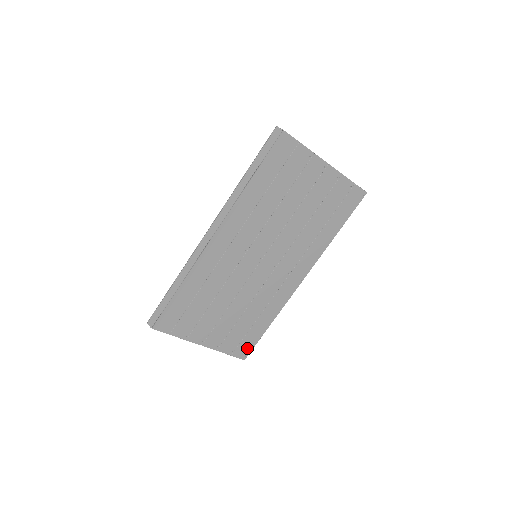
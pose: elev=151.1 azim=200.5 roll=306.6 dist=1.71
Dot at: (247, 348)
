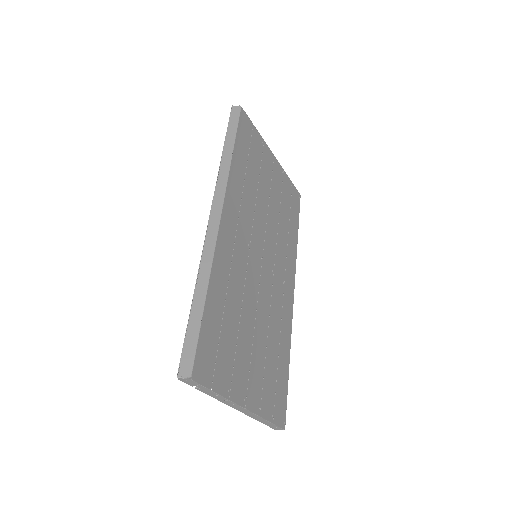
Dot at: (282, 407)
